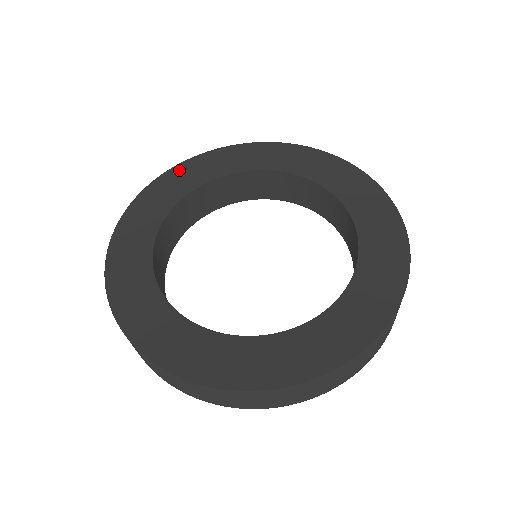
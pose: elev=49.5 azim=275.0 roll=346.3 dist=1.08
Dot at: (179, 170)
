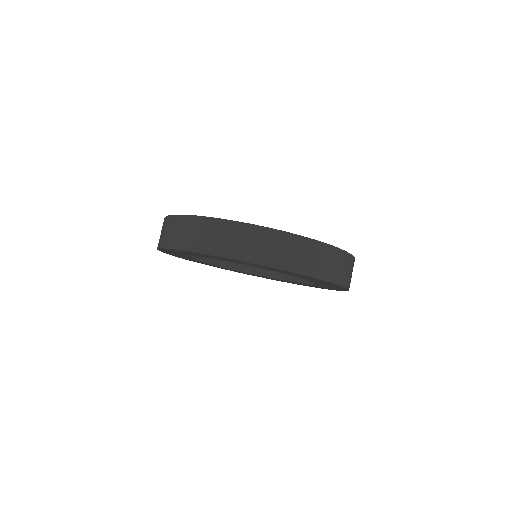
Dot at: occluded
